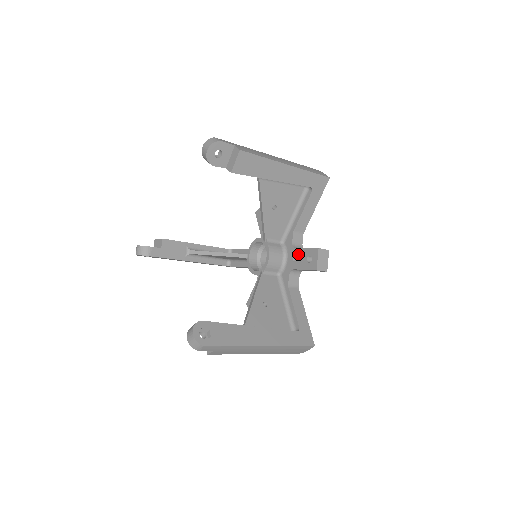
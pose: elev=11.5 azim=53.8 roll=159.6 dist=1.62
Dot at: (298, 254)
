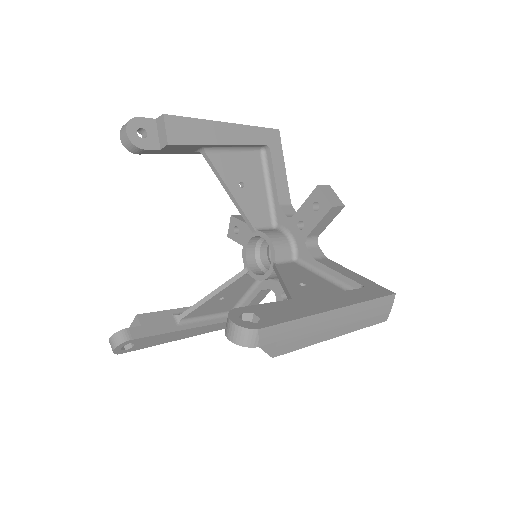
Dot at: (300, 217)
